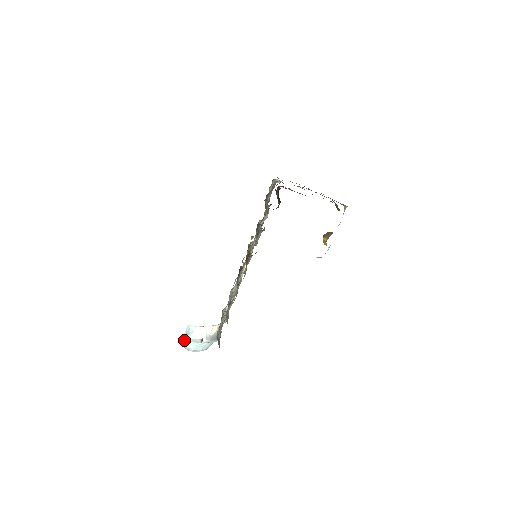
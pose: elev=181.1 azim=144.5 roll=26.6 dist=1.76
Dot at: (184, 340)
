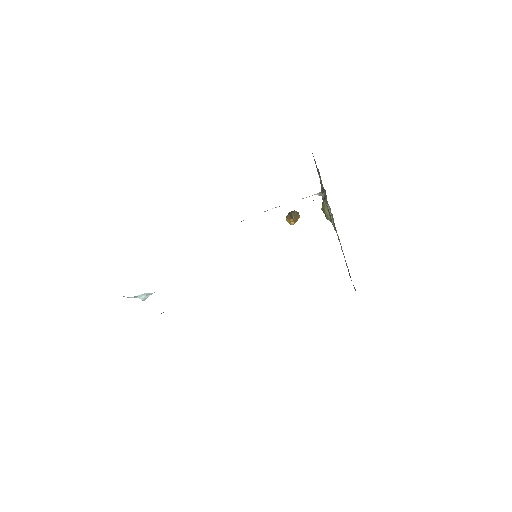
Dot at: occluded
